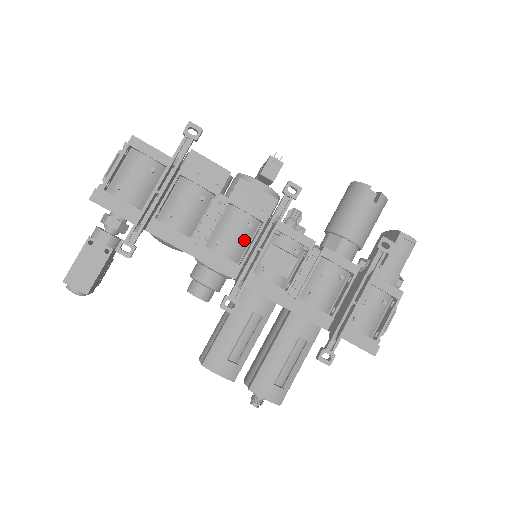
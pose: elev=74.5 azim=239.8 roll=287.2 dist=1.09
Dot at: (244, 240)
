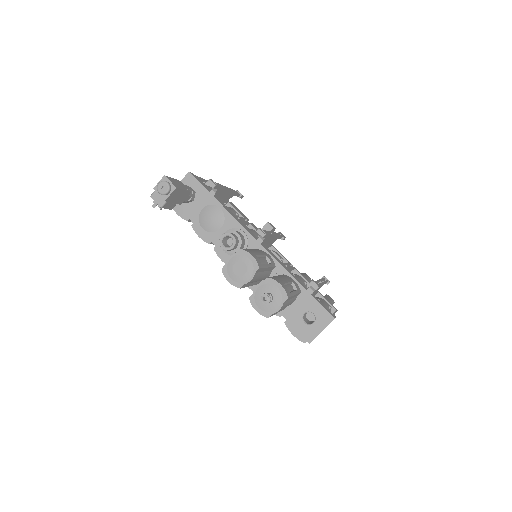
Dot at: occluded
